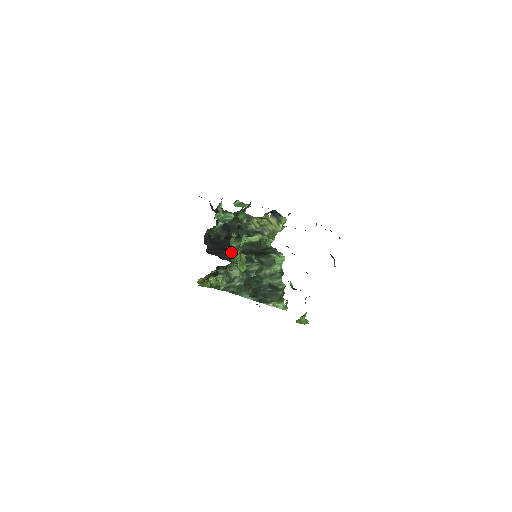
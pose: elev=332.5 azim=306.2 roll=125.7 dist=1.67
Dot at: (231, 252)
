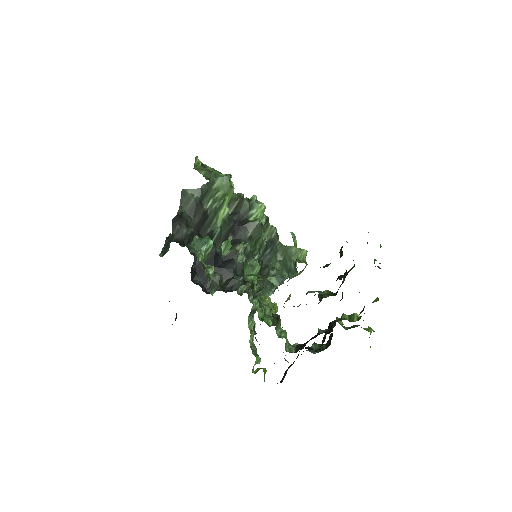
Dot at: occluded
